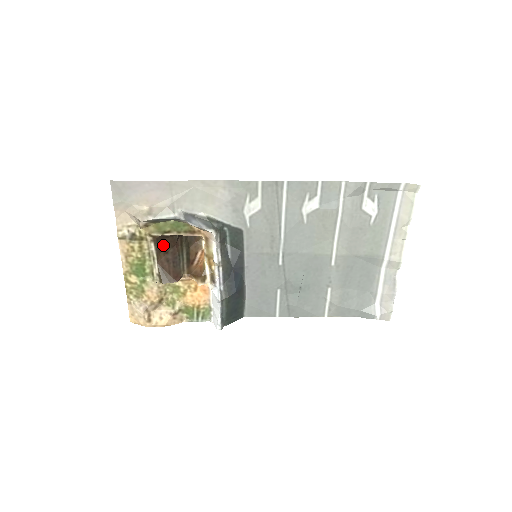
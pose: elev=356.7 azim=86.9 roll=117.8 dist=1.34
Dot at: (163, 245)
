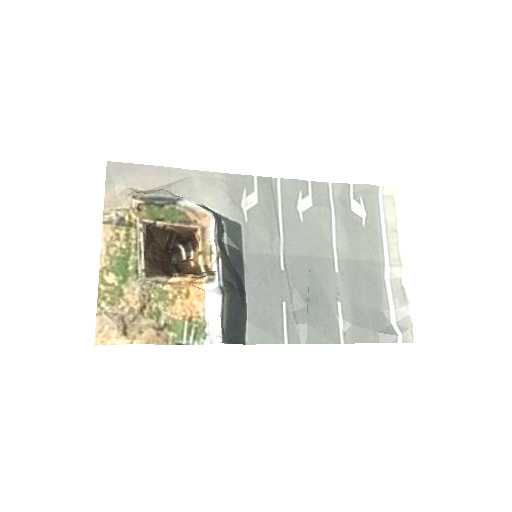
Dot at: (151, 243)
